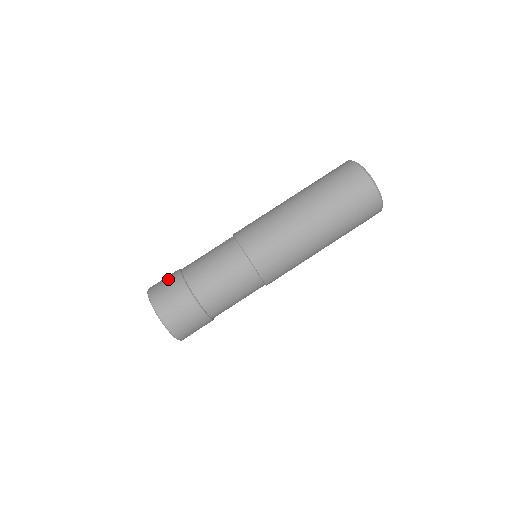
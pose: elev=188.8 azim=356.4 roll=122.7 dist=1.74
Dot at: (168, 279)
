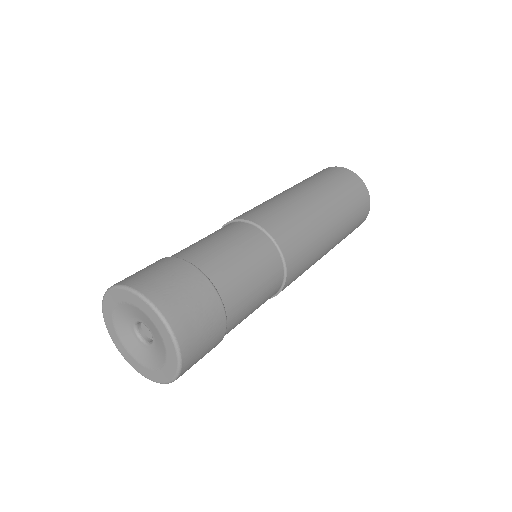
Dot at: occluded
